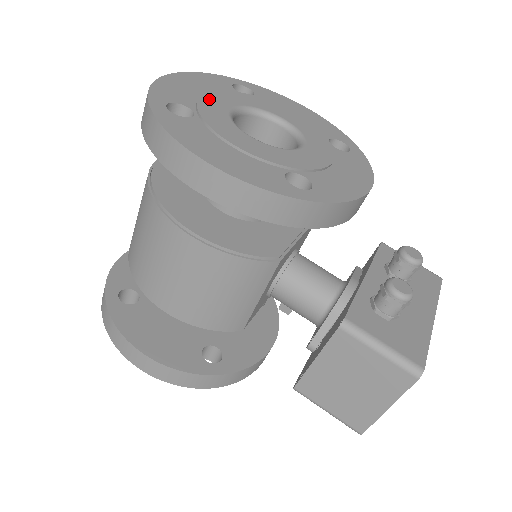
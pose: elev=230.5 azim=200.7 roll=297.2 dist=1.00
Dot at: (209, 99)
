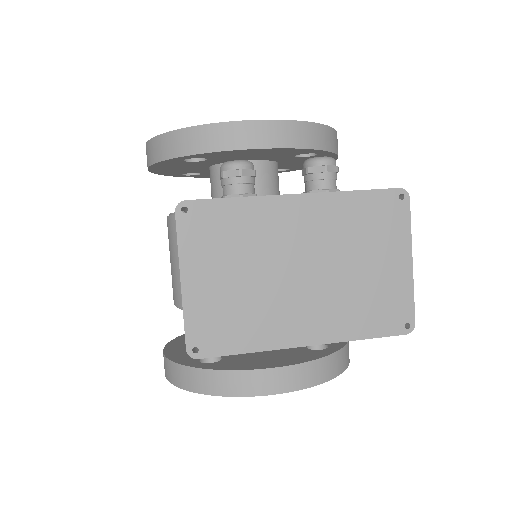
Dot at: occluded
